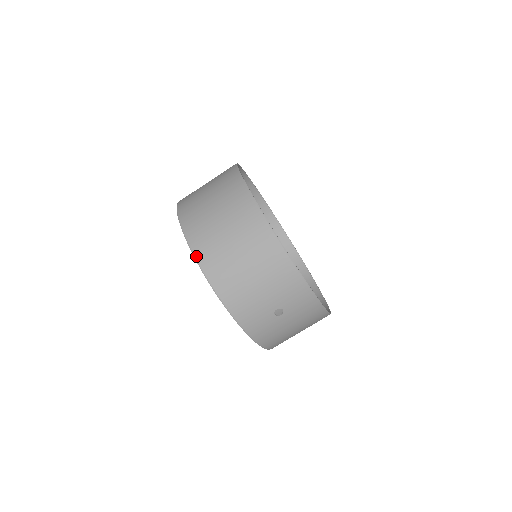
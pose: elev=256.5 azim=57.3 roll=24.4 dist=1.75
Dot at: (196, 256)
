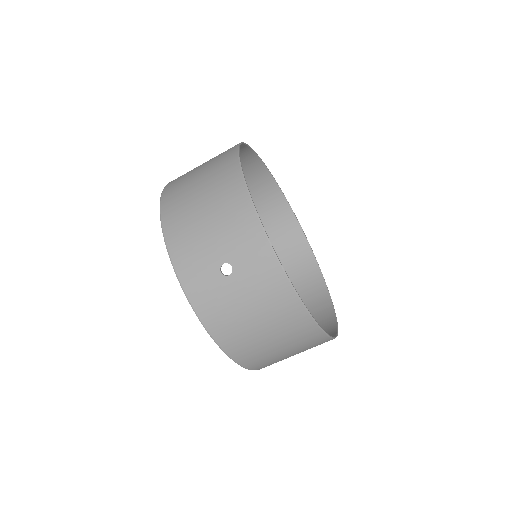
Dot at: (162, 197)
